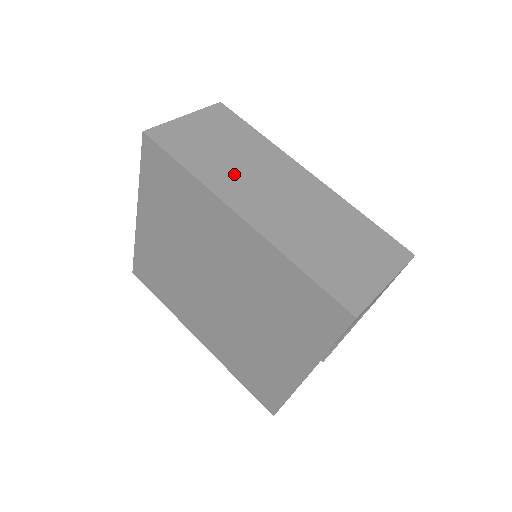
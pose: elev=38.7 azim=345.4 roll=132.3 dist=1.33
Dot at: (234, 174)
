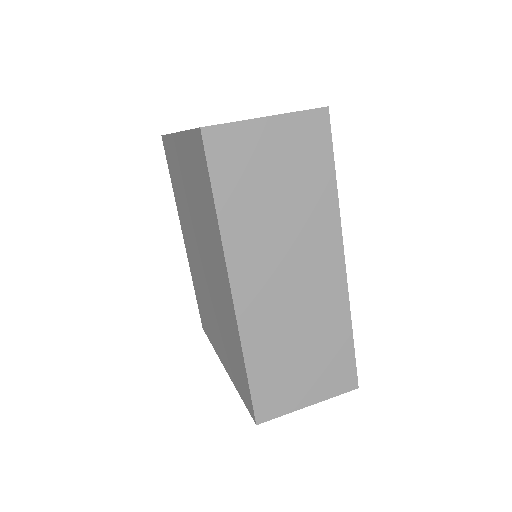
Dot at: (263, 235)
